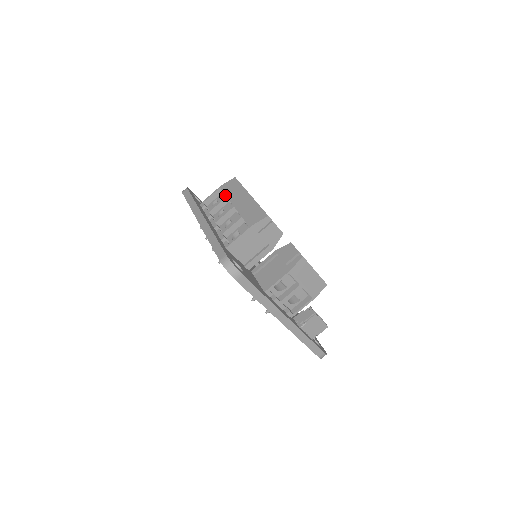
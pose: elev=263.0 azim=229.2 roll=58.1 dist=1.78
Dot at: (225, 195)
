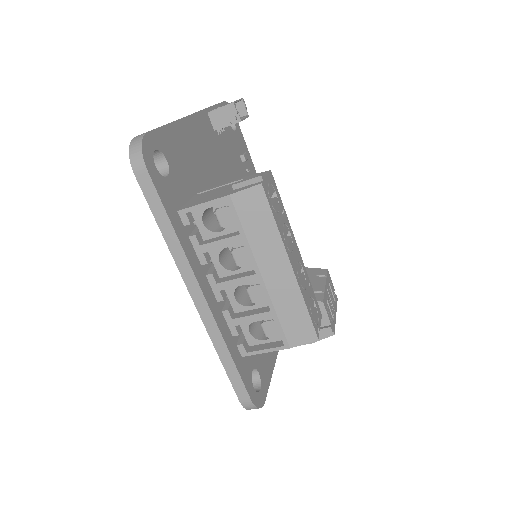
Dot at: (240, 236)
